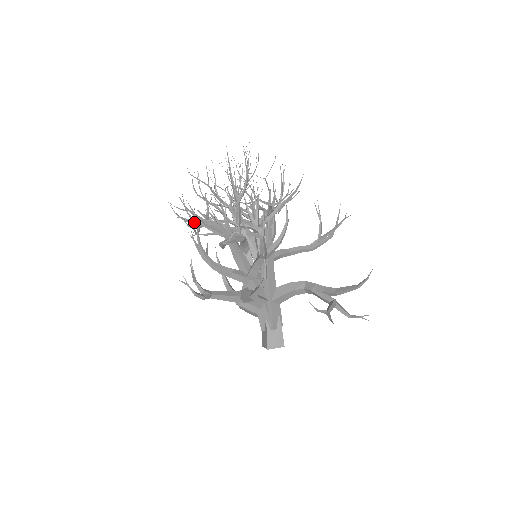
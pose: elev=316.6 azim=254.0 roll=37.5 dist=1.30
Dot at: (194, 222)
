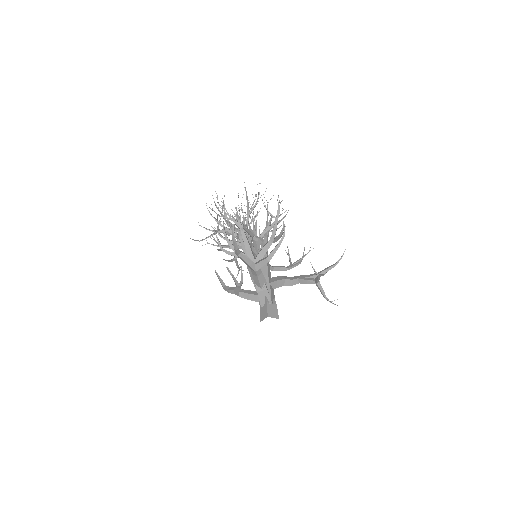
Dot at: (223, 215)
